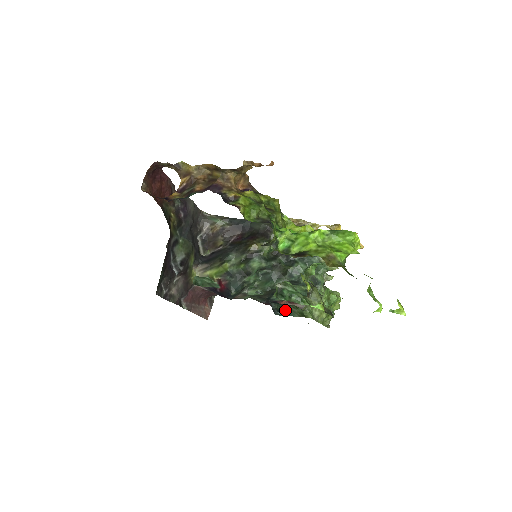
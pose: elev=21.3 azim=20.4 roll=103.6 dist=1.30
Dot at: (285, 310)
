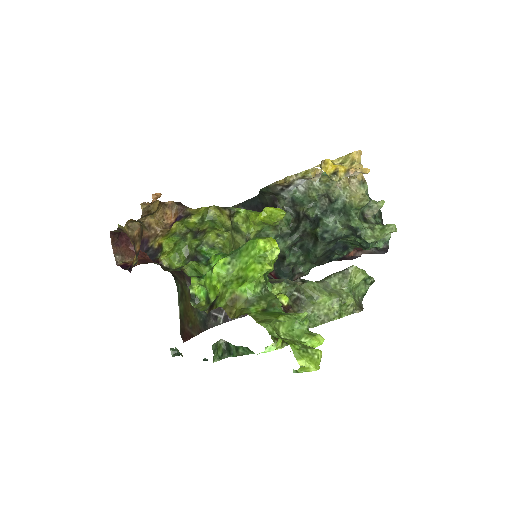
Dot at: occluded
